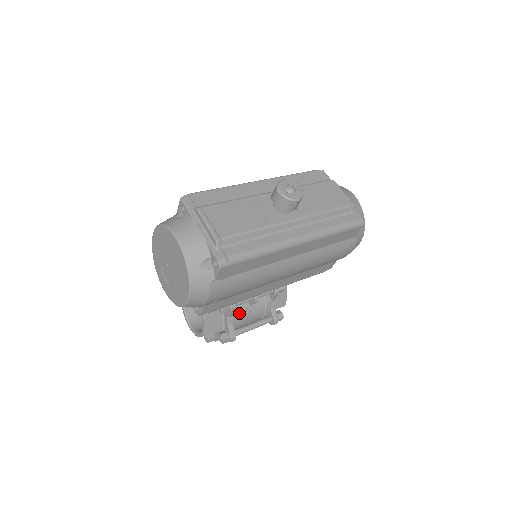
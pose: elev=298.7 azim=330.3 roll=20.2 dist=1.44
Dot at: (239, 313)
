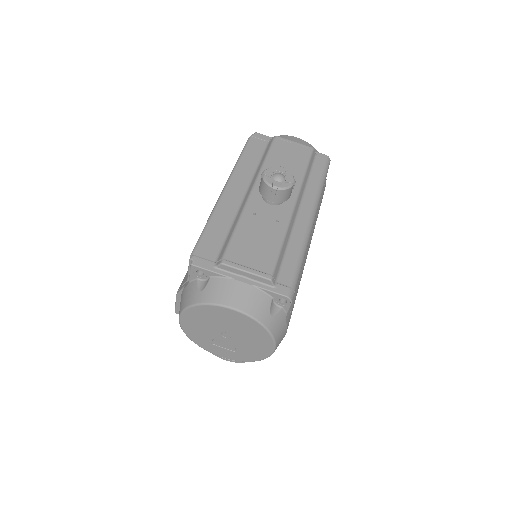
Dot at: occluded
